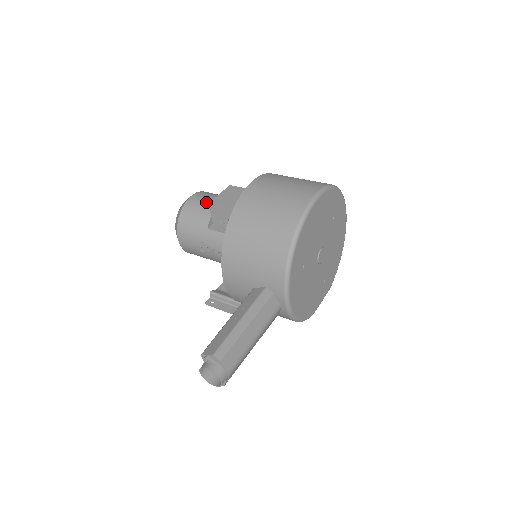
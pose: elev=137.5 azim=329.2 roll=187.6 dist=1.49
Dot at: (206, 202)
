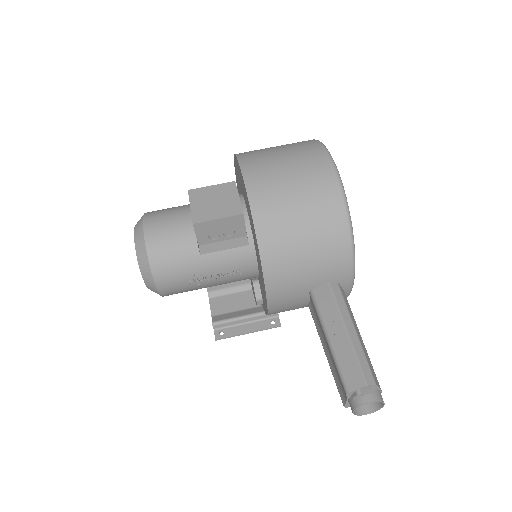
Dot at: (173, 224)
